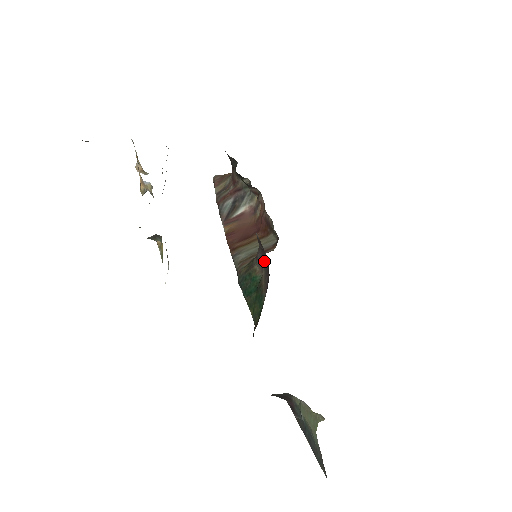
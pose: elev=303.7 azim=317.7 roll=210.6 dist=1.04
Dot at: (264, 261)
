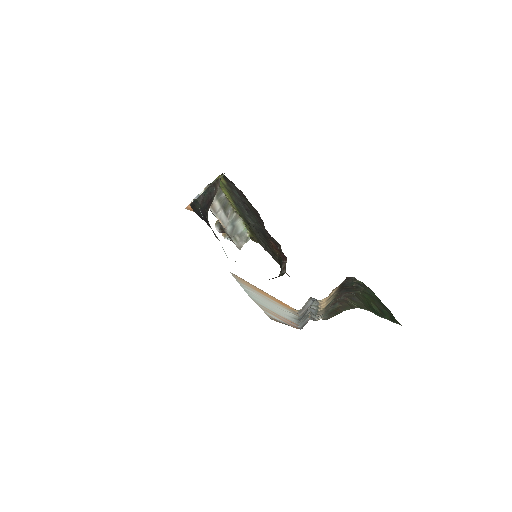
Dot at: occluded
